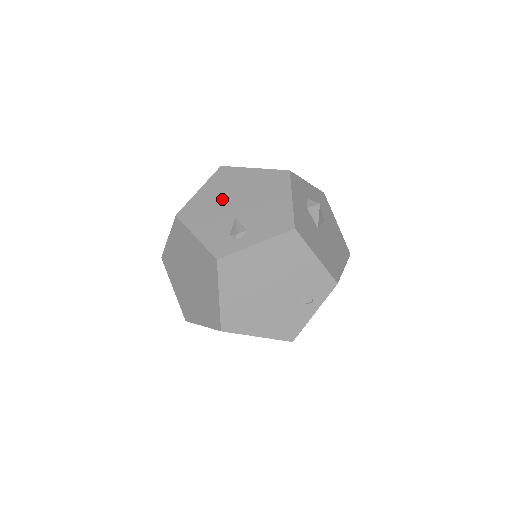
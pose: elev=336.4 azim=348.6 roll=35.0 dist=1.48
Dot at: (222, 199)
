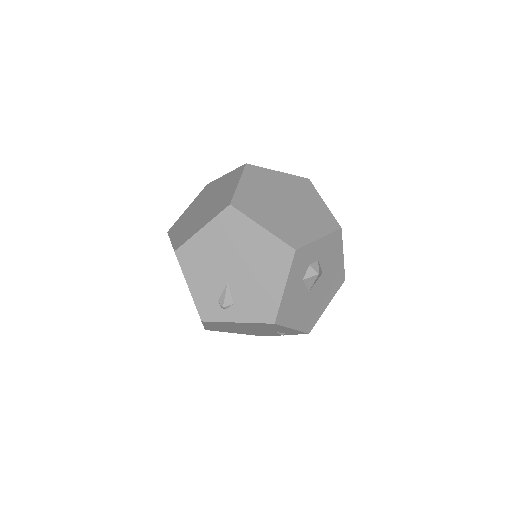
Dot at: (221, 254)
